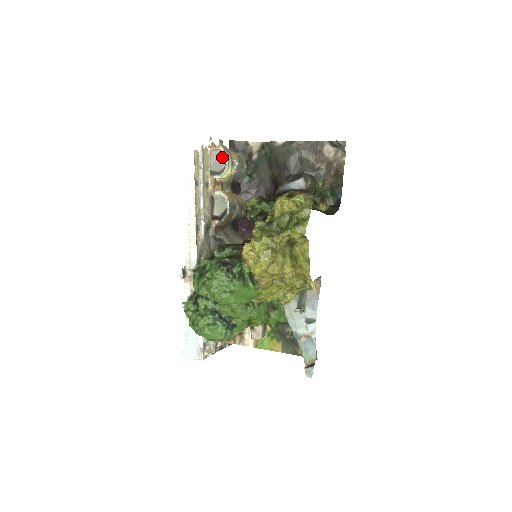
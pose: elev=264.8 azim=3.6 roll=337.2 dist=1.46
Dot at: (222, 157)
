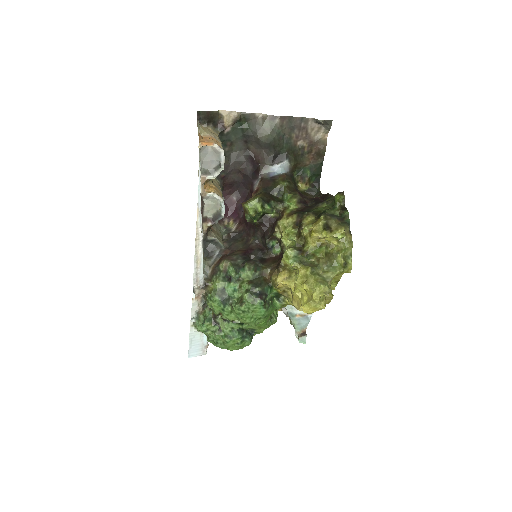
Dot at: (215, 154)
